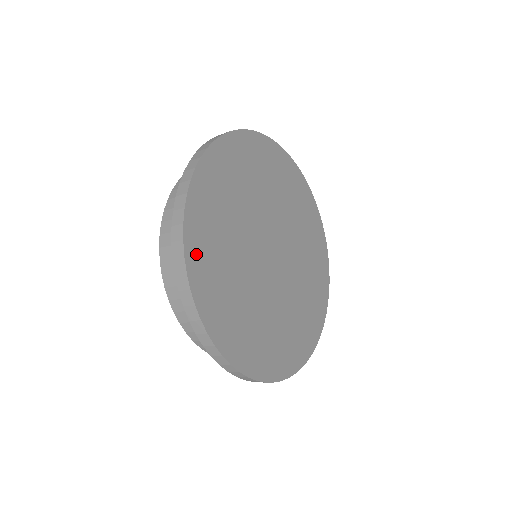
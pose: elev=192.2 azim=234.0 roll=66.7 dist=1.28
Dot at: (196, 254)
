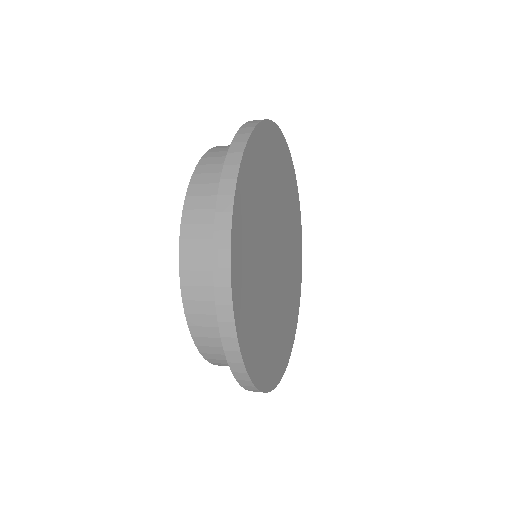
Dot at: (248, 165)
